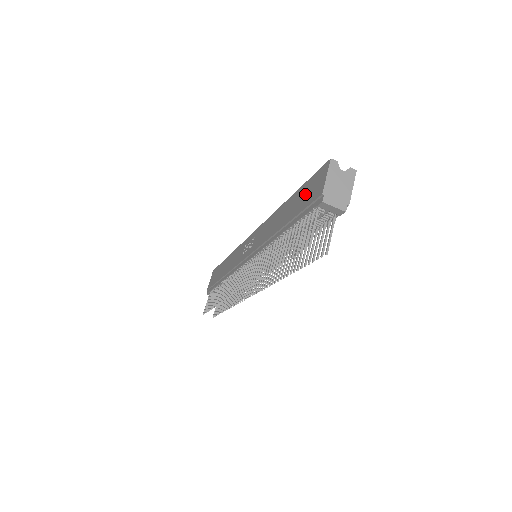
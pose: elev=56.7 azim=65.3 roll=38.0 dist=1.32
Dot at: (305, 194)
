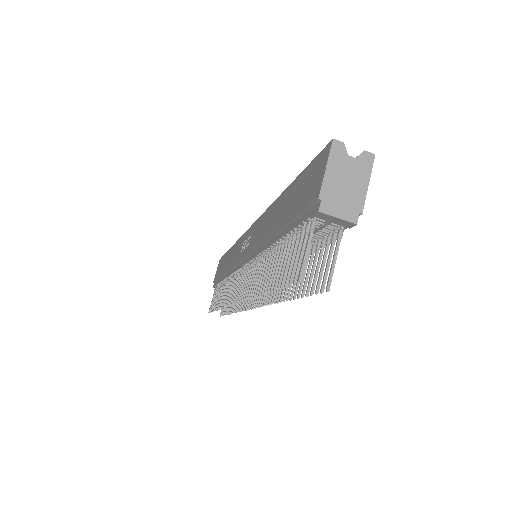
Dot at: (300, 190)
